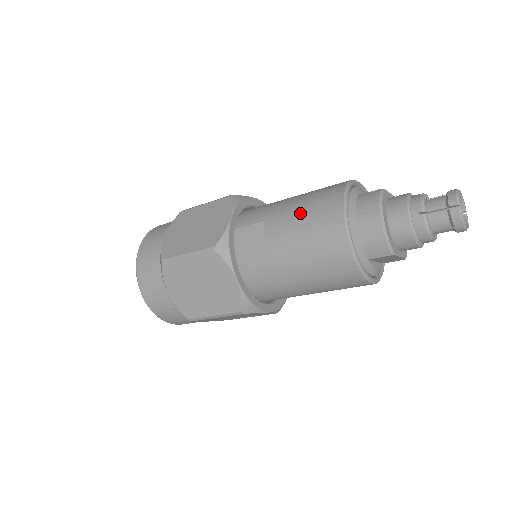
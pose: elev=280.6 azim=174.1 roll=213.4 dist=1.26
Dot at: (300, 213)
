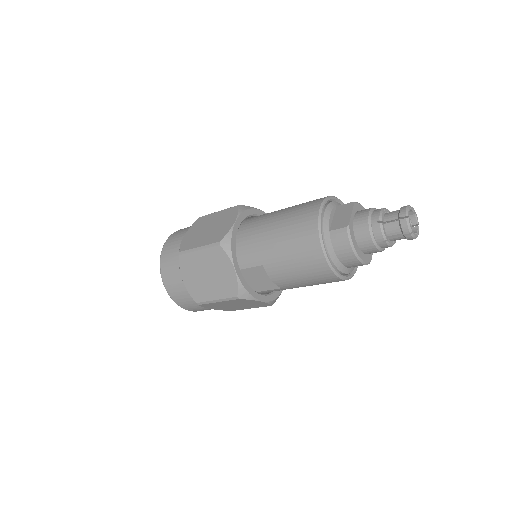
Dot at: (291, 262)
